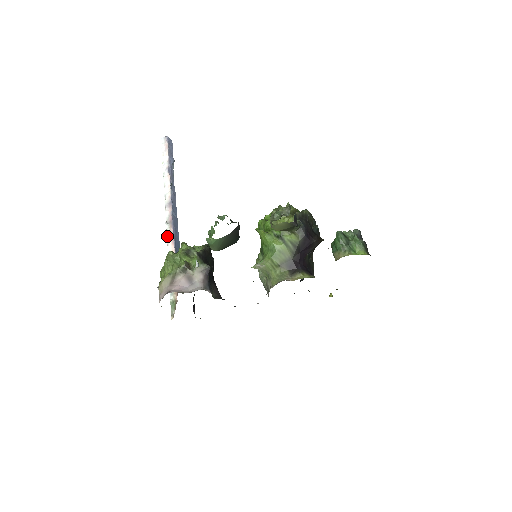
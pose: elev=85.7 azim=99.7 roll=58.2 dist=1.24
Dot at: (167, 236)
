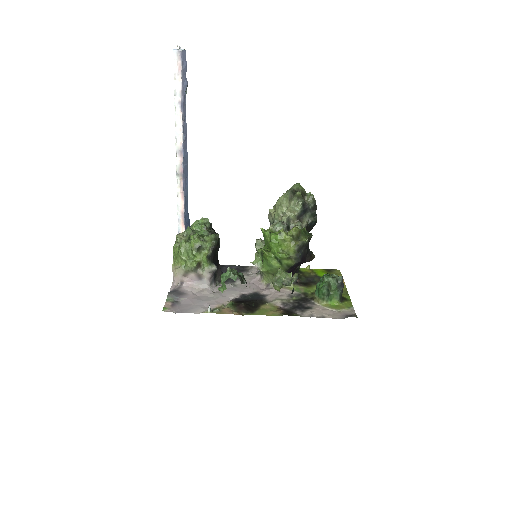
Dot at: (177, 188)
